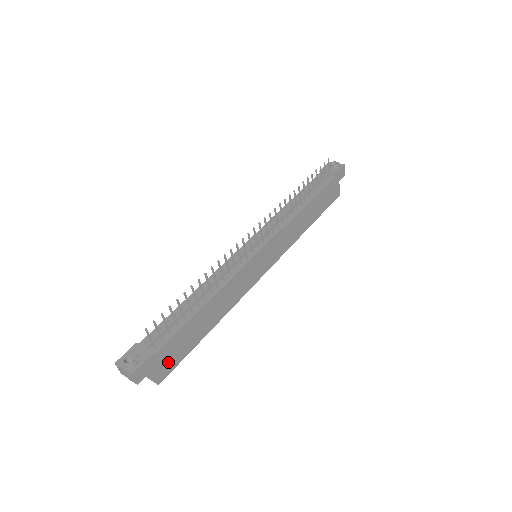
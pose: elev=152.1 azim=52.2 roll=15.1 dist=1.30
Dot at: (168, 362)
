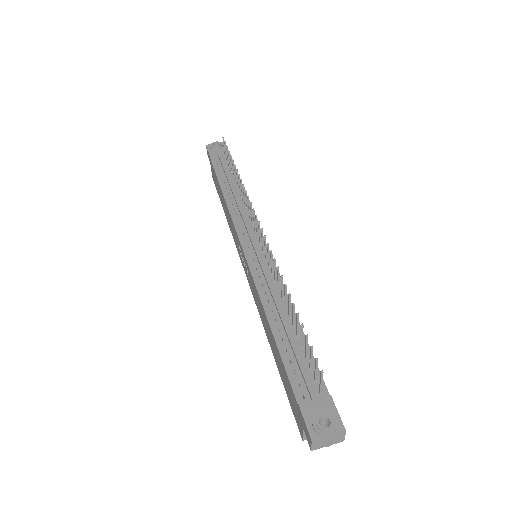
Dot at: occluded
